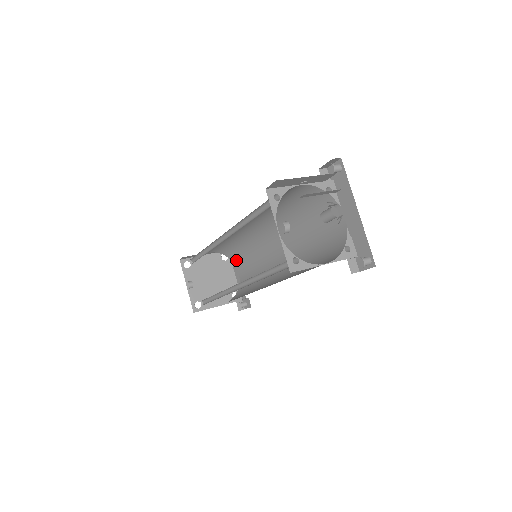
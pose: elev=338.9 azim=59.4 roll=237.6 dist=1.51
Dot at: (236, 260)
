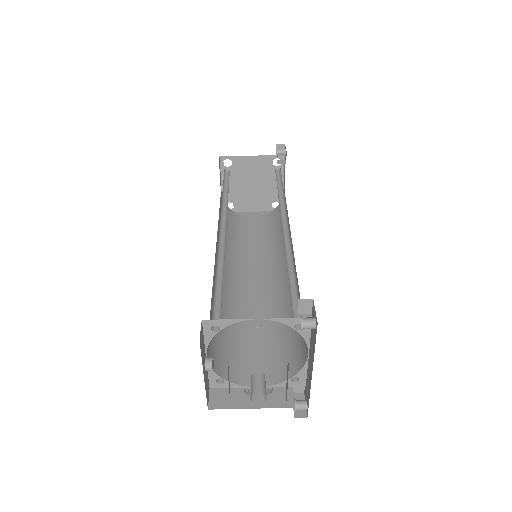
Dot at: occluded
